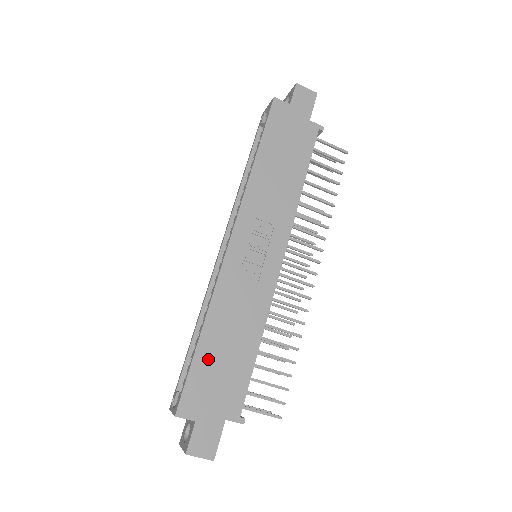
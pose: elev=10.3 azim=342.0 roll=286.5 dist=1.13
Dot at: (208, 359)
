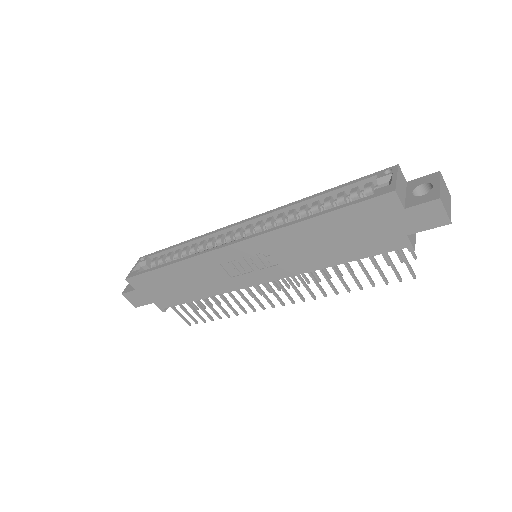
Dot at: (163, 277)
